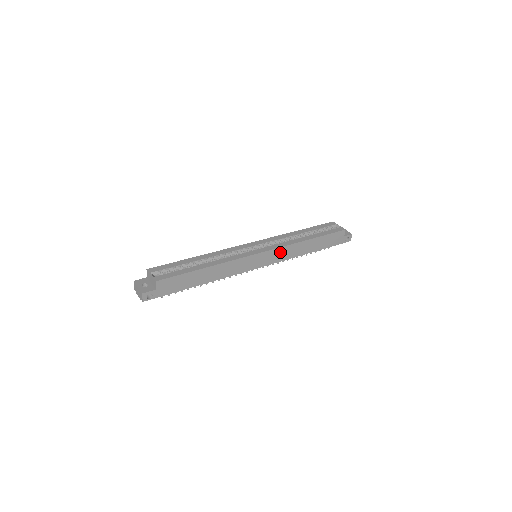
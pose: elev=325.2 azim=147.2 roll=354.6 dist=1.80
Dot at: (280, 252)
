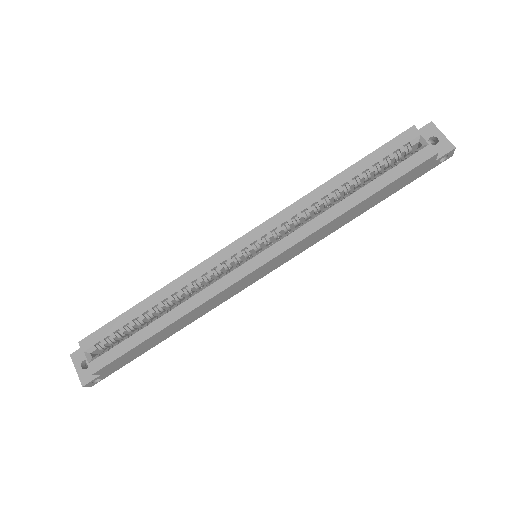
Dot at: (297, 246)
